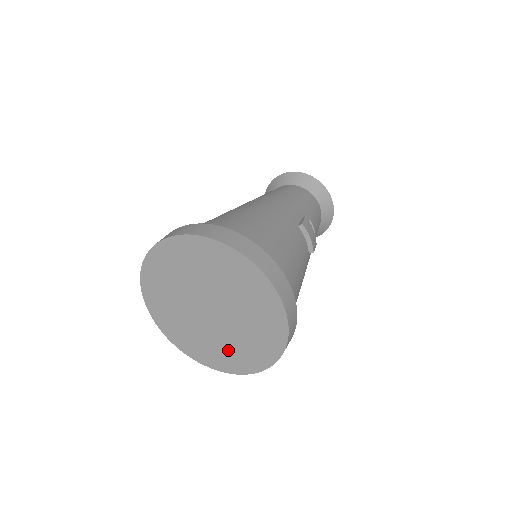
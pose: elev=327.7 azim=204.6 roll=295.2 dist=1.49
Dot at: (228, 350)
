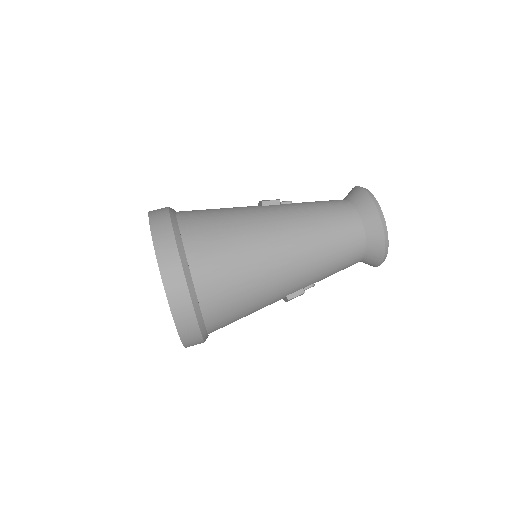
Dot at: occluded
